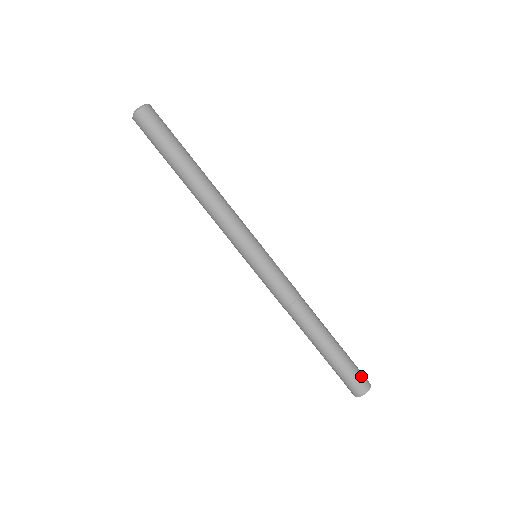
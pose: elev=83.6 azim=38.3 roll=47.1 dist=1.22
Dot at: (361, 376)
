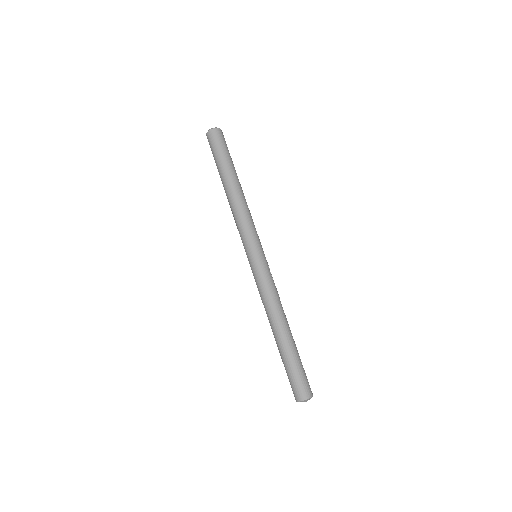
Dot at: (304, 384)
